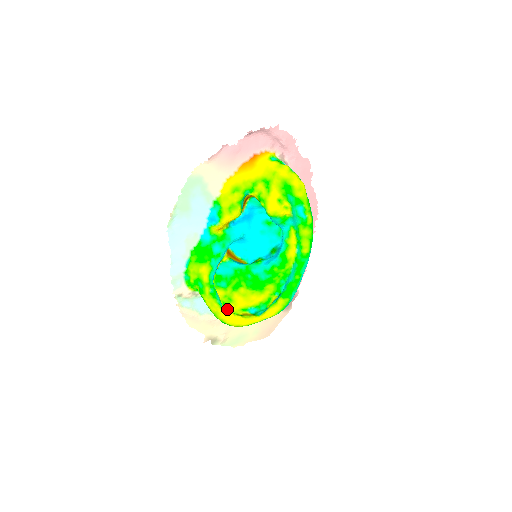
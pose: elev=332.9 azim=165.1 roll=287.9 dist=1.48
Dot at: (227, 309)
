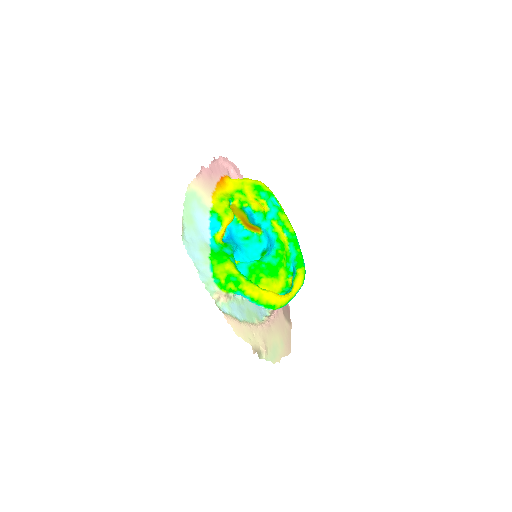
Dot at: occluded
